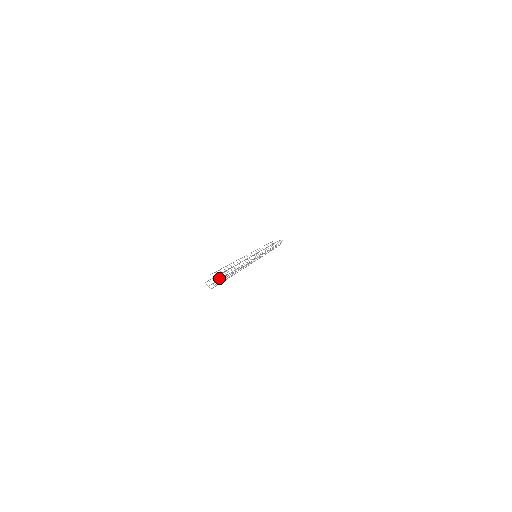
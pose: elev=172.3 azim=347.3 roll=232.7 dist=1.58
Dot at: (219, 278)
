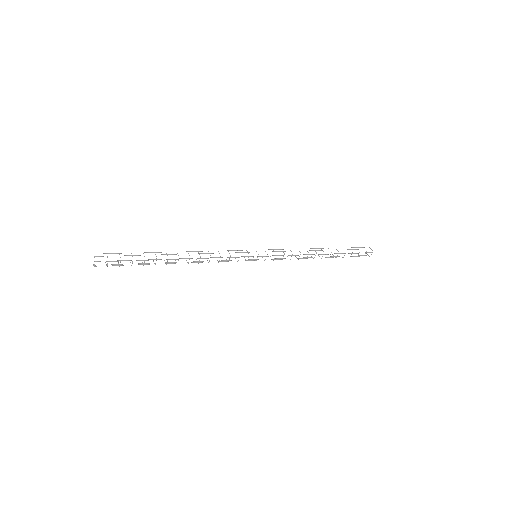
Dot at: occluded
